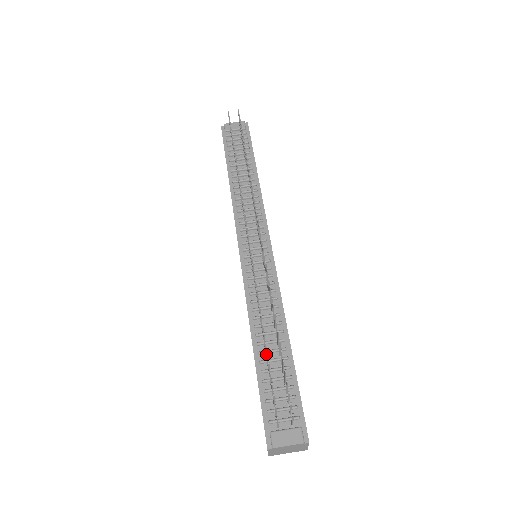
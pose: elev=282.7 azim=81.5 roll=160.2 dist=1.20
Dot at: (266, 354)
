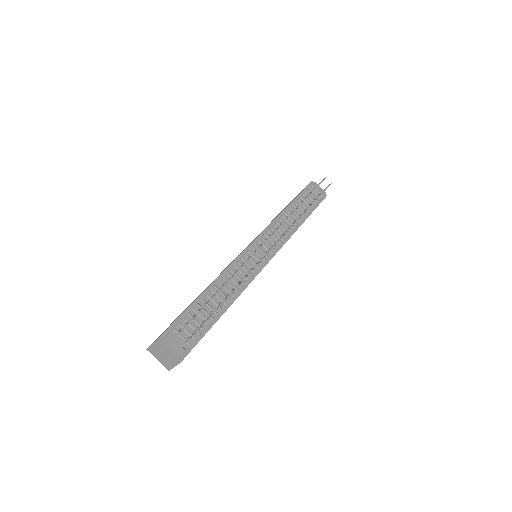
Dot at: (215, 295)
